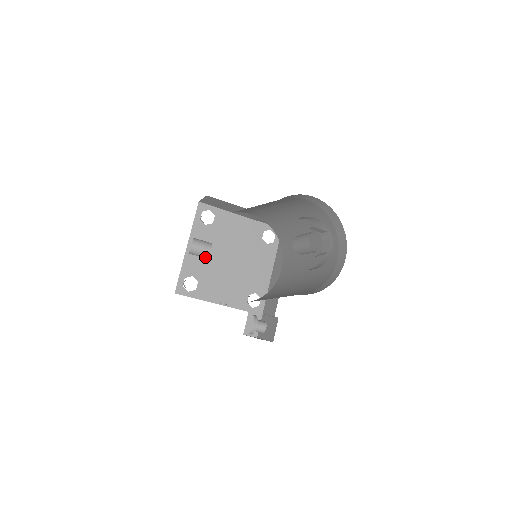
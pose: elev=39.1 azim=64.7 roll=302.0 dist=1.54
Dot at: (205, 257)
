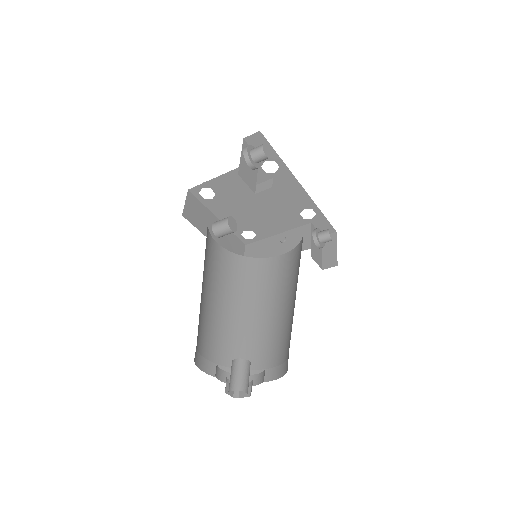
Dot at: (235, 231)
